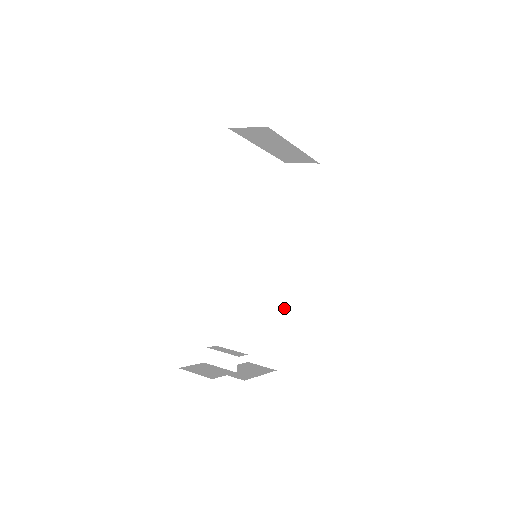
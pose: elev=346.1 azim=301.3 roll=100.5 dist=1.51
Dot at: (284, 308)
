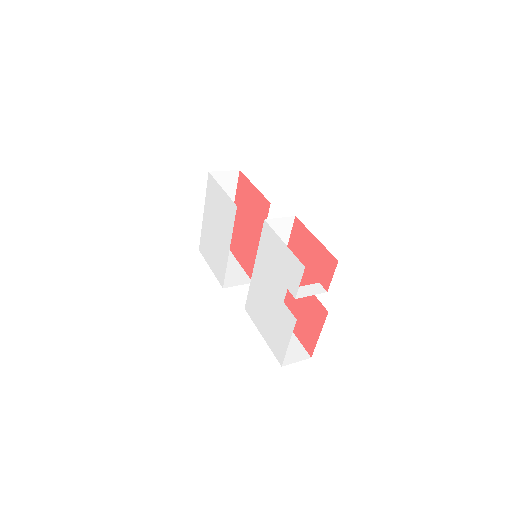
Dot at: occluded
